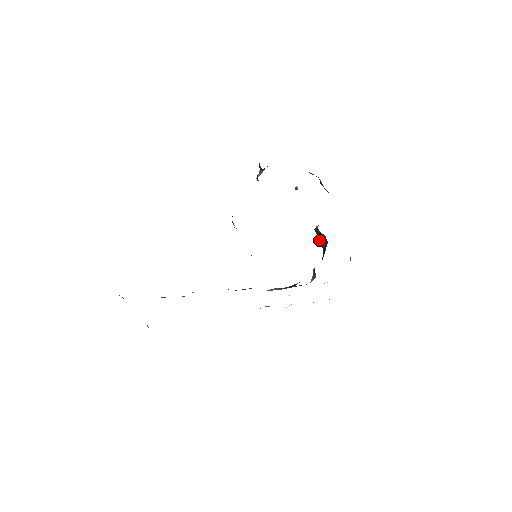
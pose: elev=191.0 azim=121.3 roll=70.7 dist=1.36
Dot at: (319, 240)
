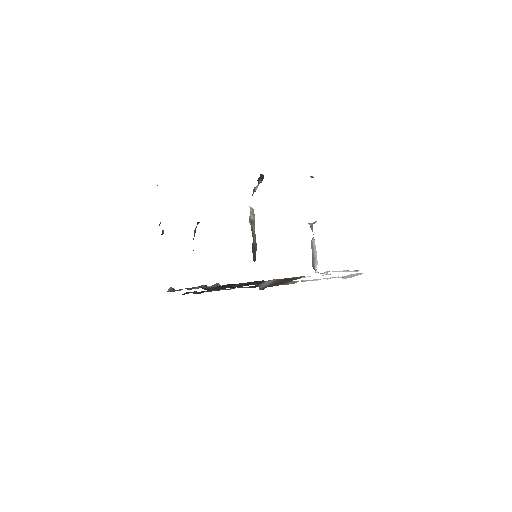
Dot at: occluded
